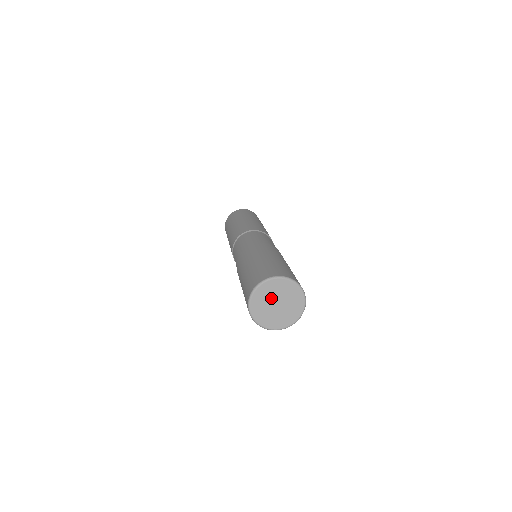
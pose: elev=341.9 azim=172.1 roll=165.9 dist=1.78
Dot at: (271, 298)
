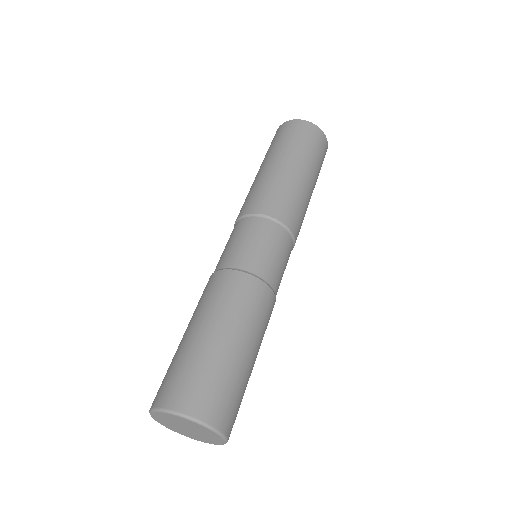
Dot at: (175, 425)
